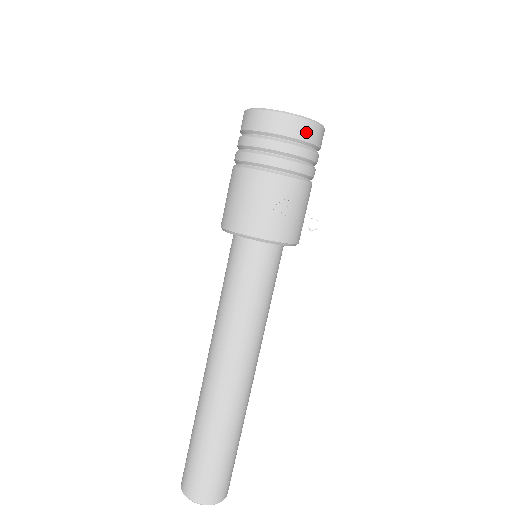
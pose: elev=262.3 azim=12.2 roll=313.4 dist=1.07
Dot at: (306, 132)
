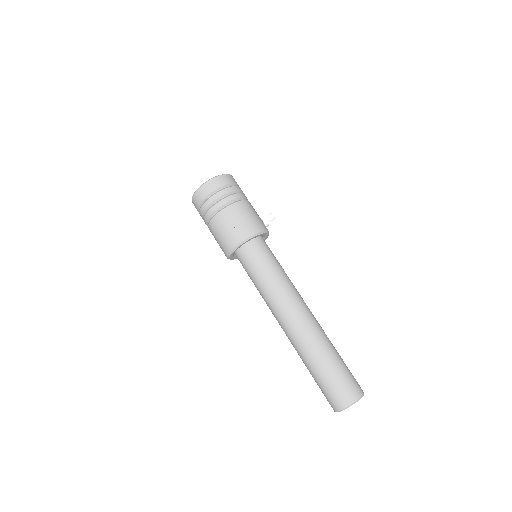
Dot at: (217, 183)
